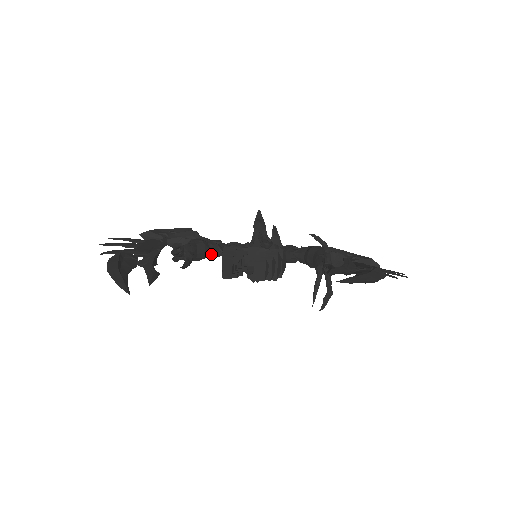
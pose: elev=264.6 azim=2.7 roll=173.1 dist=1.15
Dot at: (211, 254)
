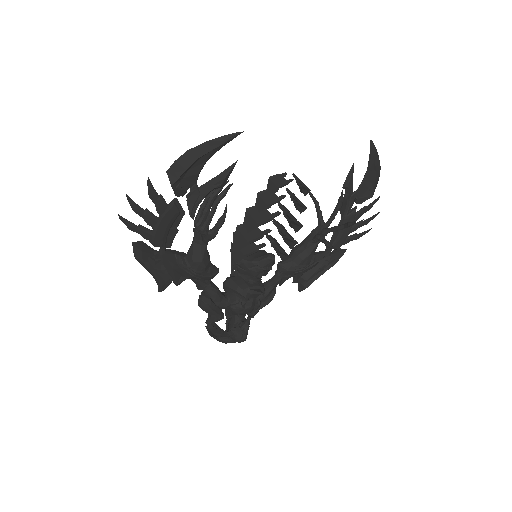
Dot at: (211, 266)
